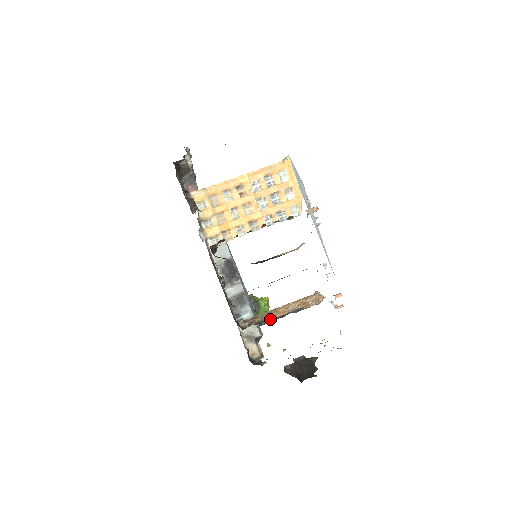
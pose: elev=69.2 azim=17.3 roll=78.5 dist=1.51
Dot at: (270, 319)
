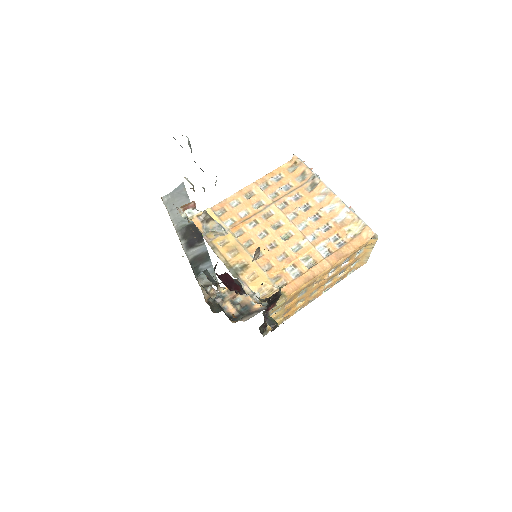
Dot at: occluded
